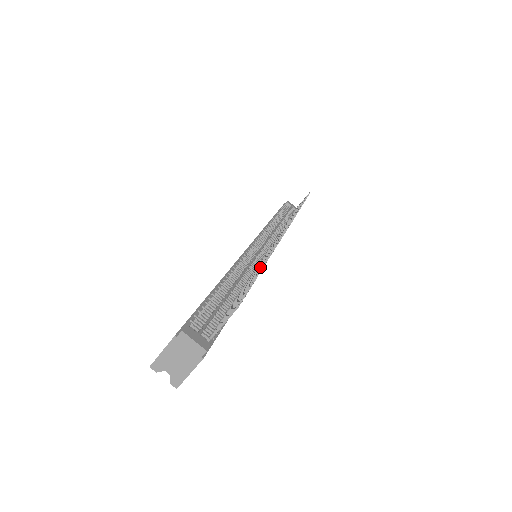
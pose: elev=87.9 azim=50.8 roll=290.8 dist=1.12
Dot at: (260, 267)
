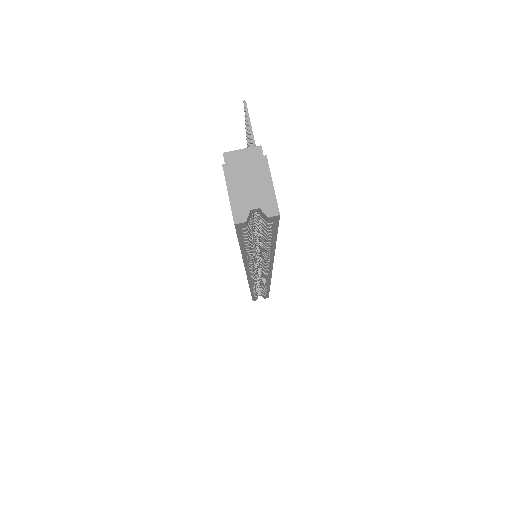
Dot at: occluded
